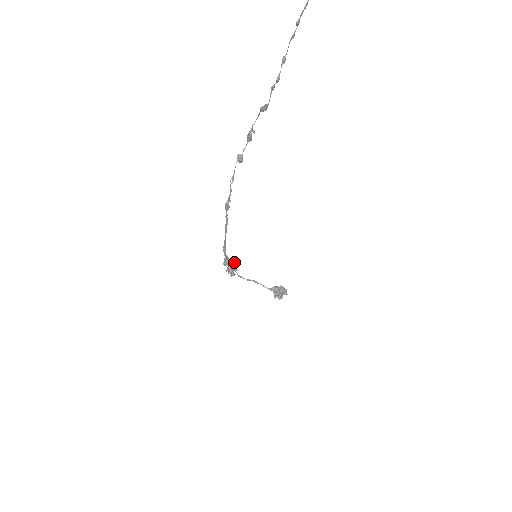
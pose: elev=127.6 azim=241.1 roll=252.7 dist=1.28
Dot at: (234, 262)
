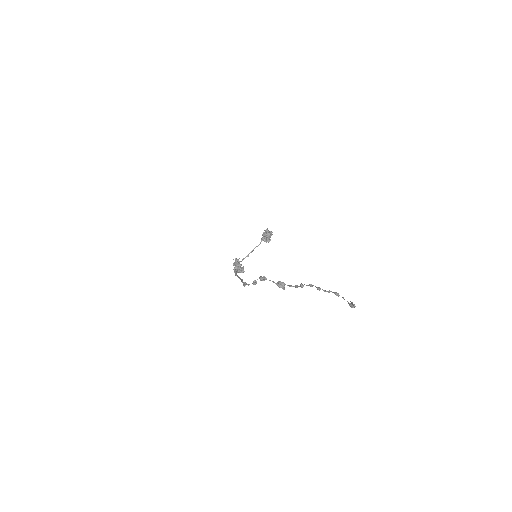
Dot at: (239, 265)
